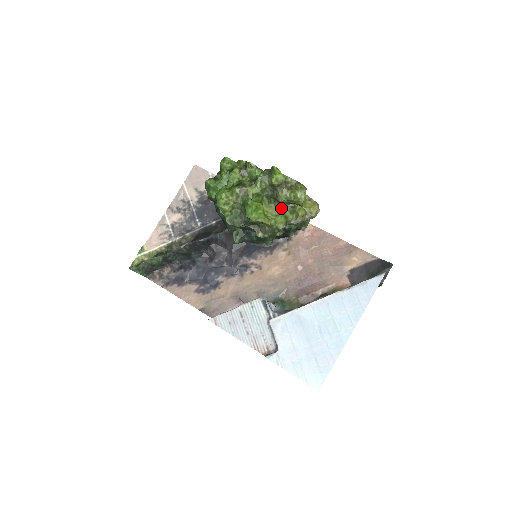
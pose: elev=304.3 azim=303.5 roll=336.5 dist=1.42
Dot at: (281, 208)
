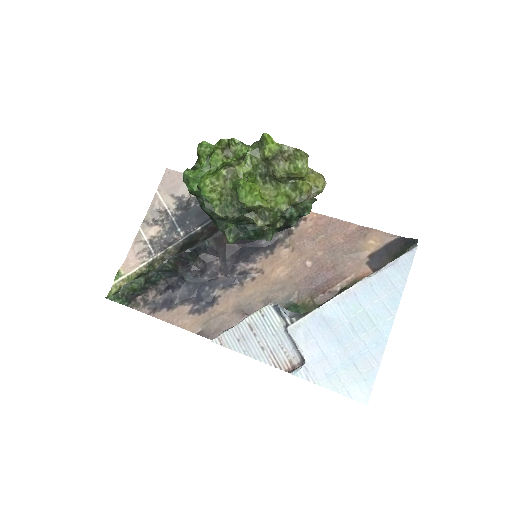
Dot at: (280, 187)
